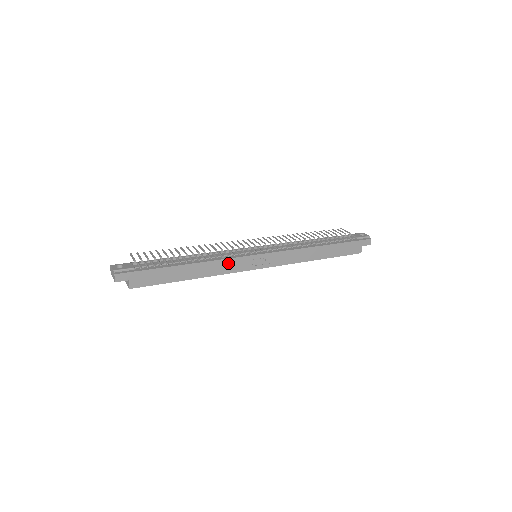
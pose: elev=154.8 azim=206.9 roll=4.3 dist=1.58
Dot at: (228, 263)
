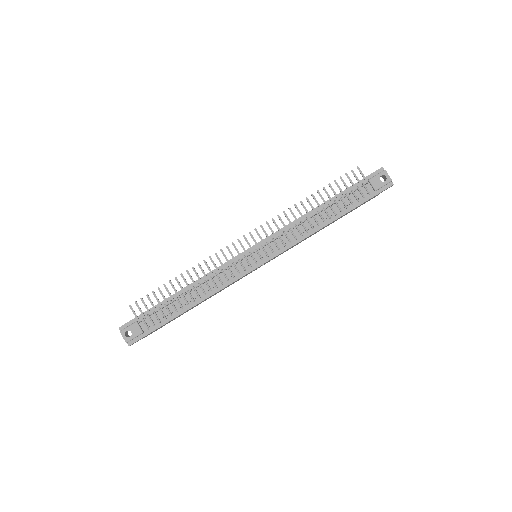
Dot at: (229, 285)
